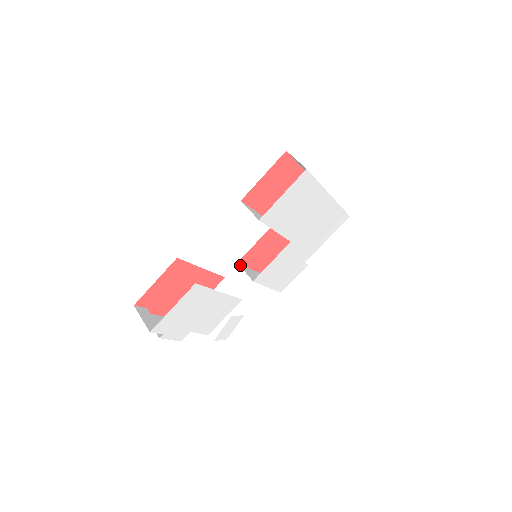
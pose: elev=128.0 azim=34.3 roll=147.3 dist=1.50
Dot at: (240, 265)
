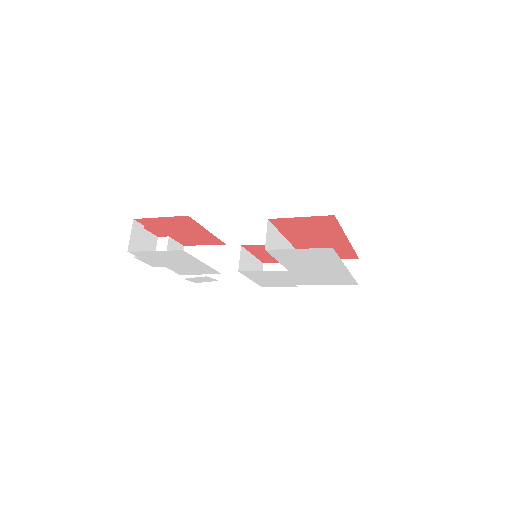
Dot at: (241, 249)
